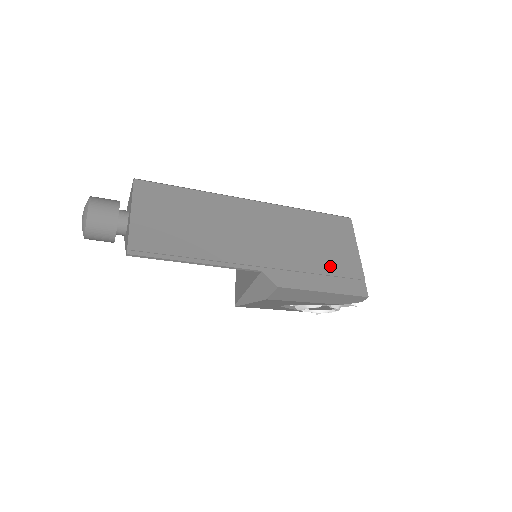
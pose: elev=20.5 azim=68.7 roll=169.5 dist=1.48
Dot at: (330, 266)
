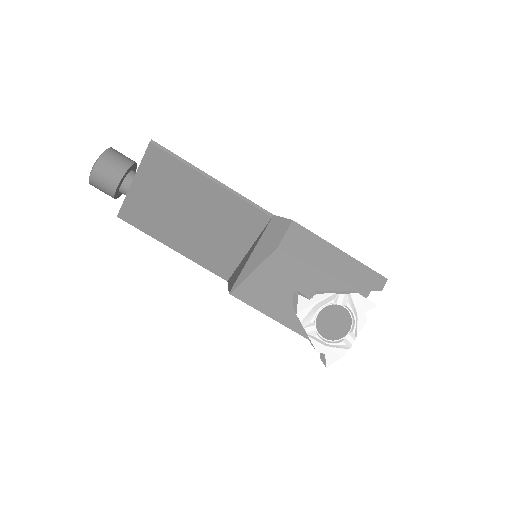
Dot at: occluded
